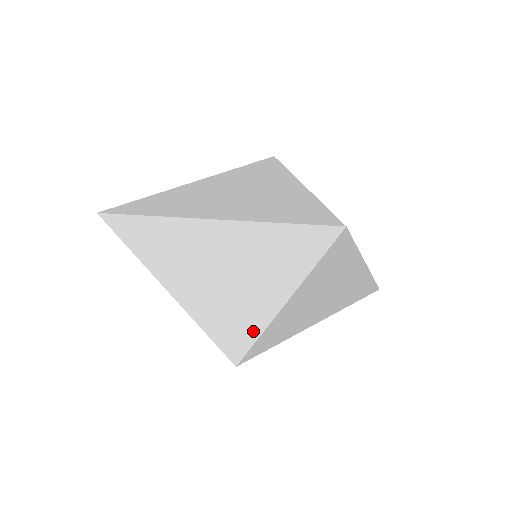
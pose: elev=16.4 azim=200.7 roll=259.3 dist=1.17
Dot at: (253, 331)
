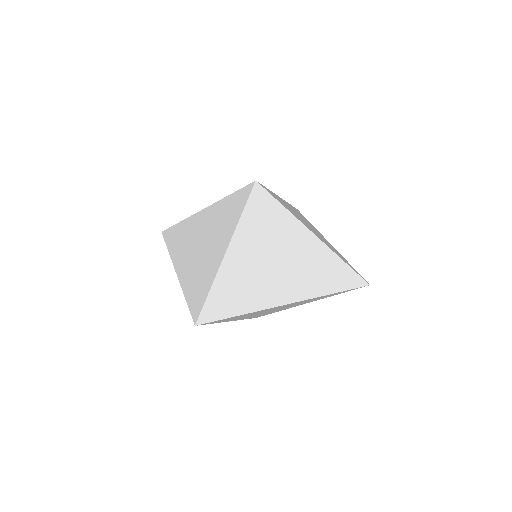
Dot at: occluded
